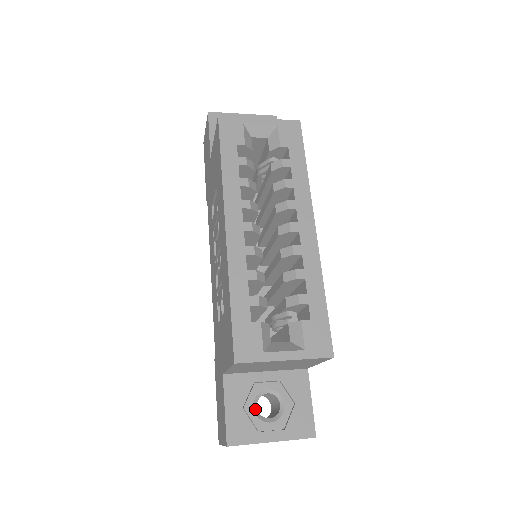
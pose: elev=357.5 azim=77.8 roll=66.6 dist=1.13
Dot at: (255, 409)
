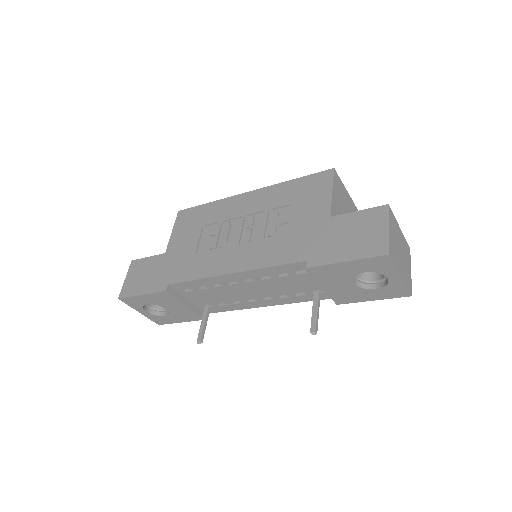
Dot at: occluded
